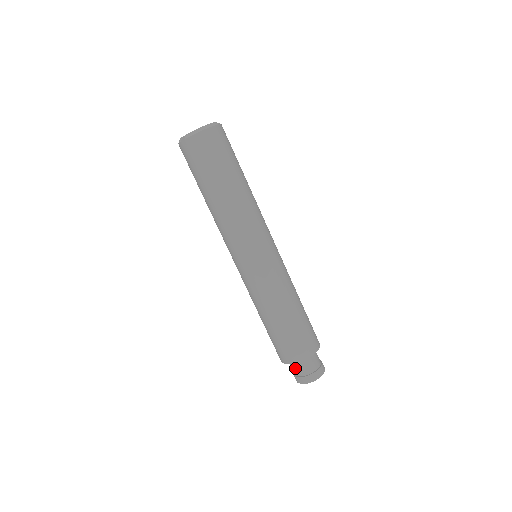
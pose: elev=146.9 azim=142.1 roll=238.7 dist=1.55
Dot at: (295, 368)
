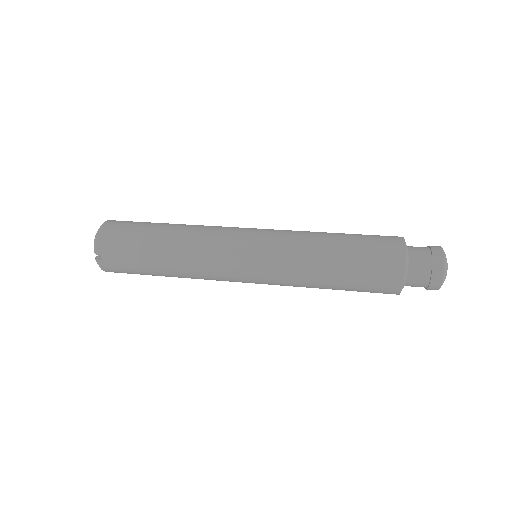
Dot at: (416, 277)
